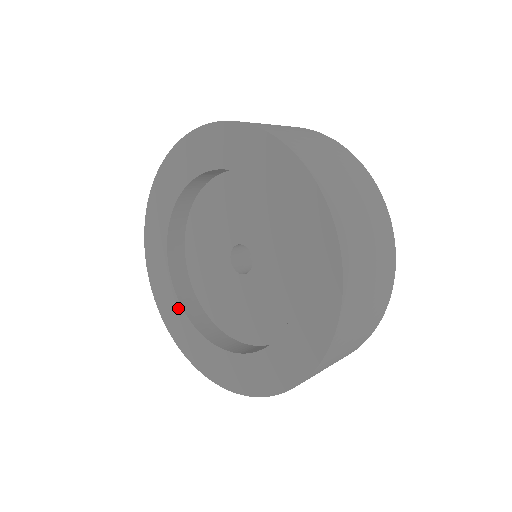
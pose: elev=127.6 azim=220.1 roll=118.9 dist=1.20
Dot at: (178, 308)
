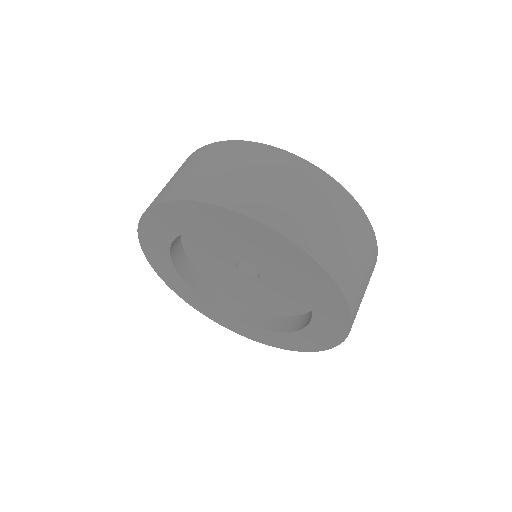
Dot at: (210, 307)
